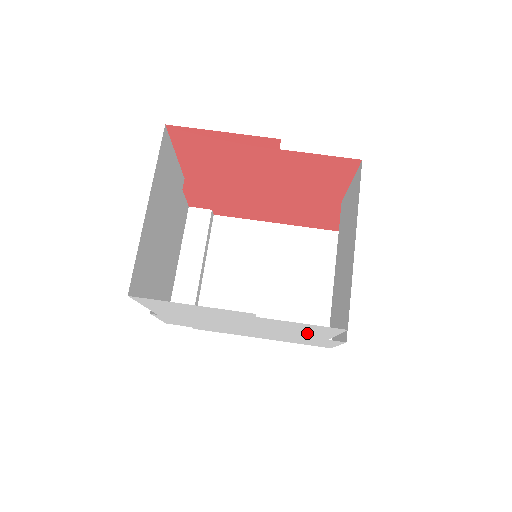
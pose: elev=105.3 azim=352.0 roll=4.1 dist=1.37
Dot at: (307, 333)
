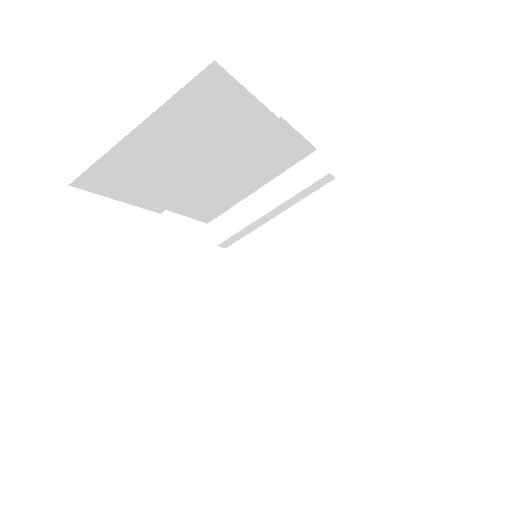
Dot at: occluded
